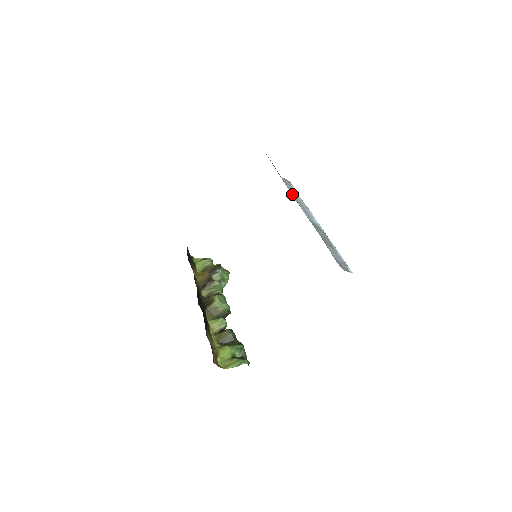
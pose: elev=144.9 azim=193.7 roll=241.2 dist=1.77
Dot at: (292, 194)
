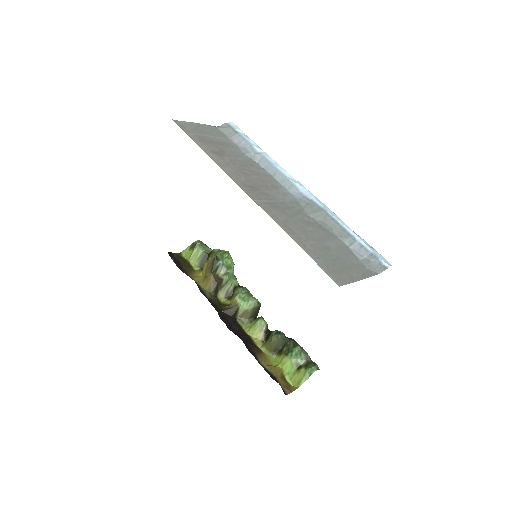
Dot at: (255, 175)
